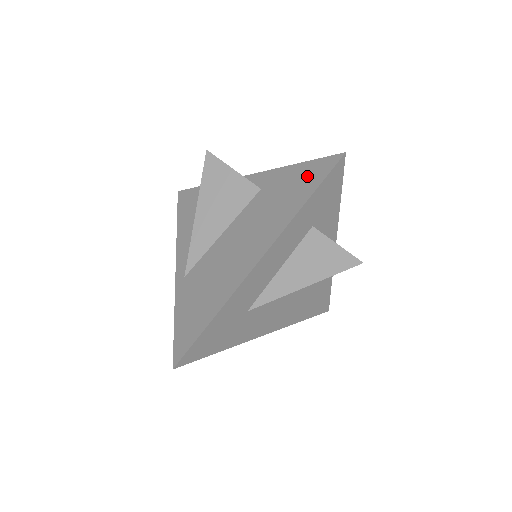
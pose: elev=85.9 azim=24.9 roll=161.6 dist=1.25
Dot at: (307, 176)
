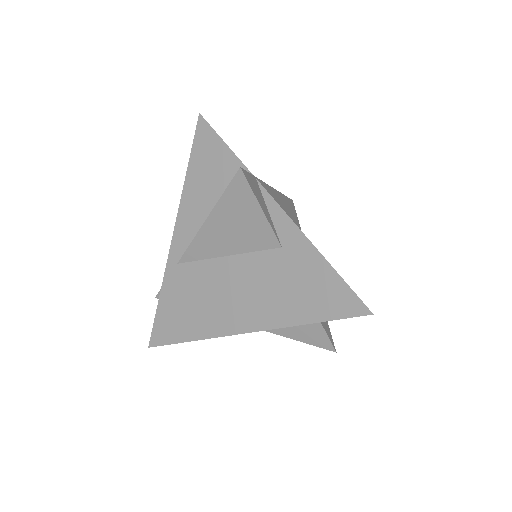
Dot at: (327, 294)
